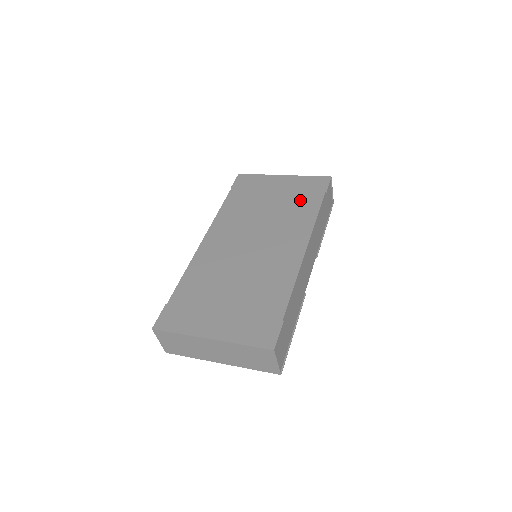
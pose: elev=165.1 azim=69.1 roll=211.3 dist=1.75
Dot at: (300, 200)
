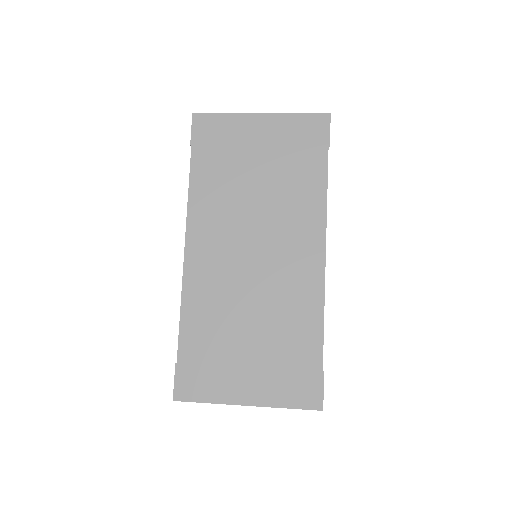
Dot at: (297, 166)
